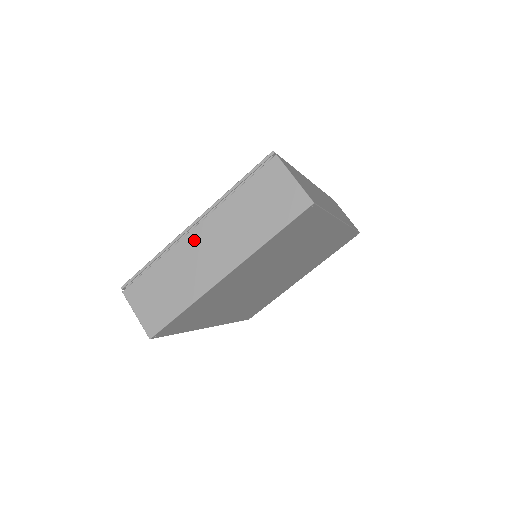
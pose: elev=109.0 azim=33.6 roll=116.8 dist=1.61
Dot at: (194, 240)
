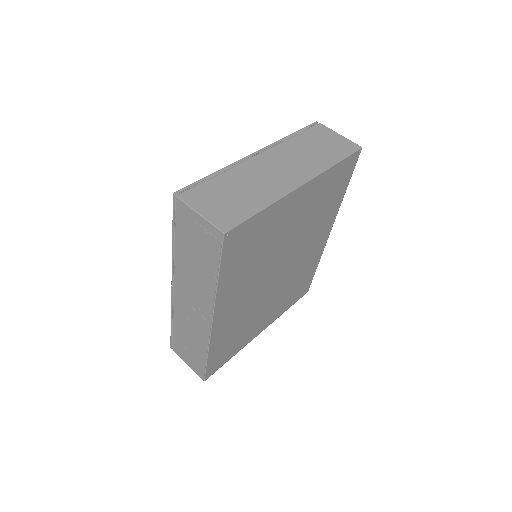
Dot at: (261, 161)
